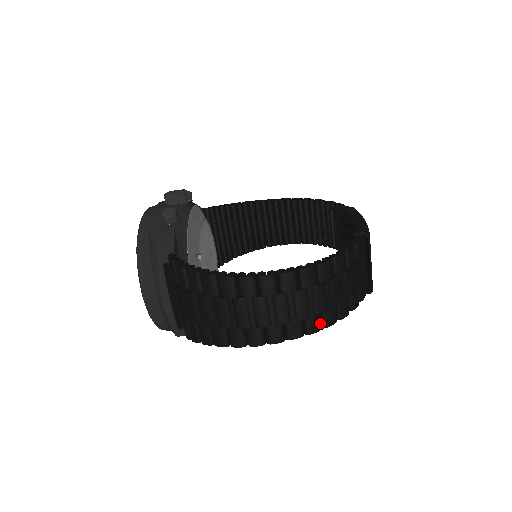
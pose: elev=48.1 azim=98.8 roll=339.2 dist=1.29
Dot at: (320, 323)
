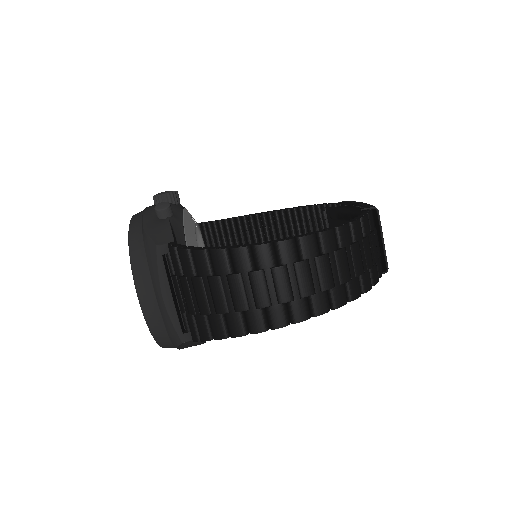
Dot at: (345, 295)
